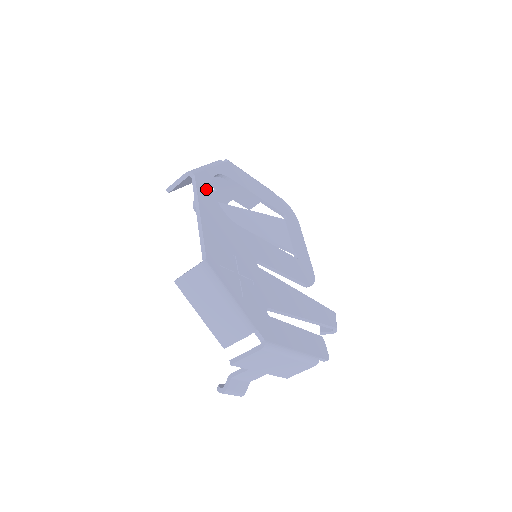
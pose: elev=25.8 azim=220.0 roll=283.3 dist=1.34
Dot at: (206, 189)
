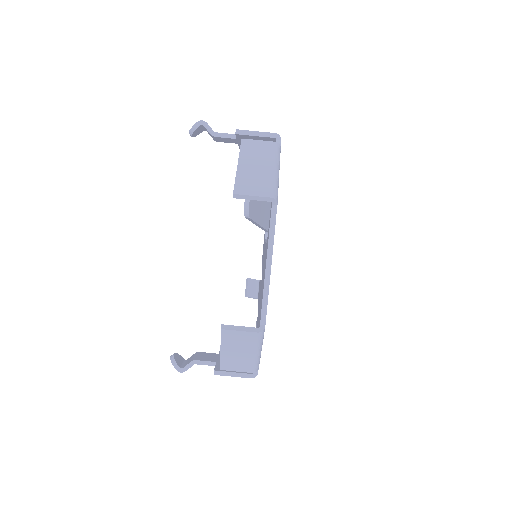
Dot at: occluded
